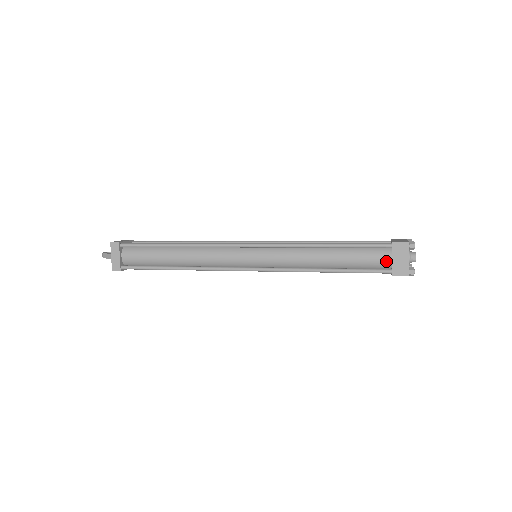
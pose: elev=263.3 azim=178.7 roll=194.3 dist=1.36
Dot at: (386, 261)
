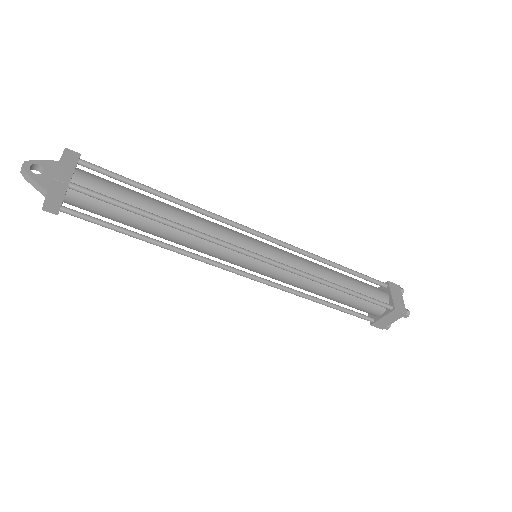
Dot at: (376, 314)
